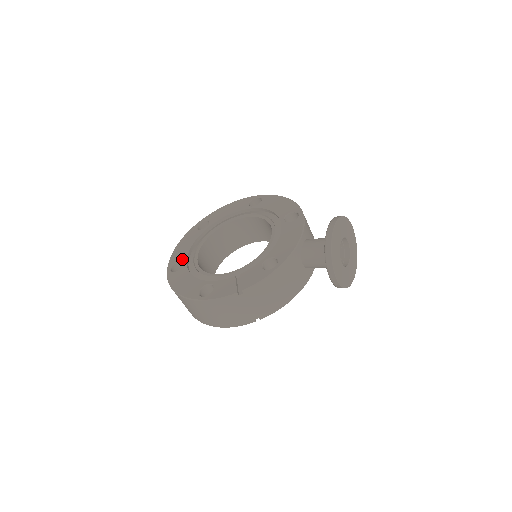
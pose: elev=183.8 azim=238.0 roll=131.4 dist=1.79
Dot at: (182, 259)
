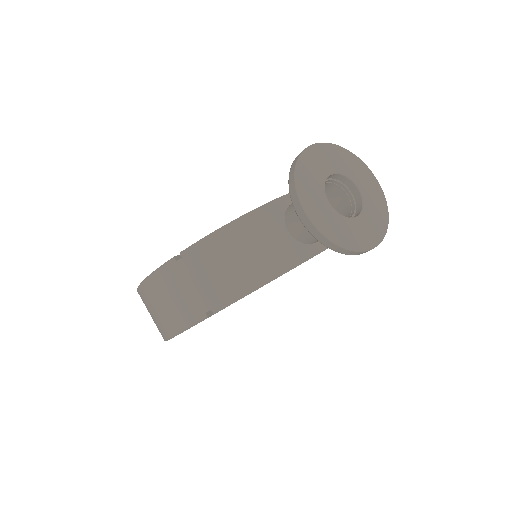
Dot at: occluded
